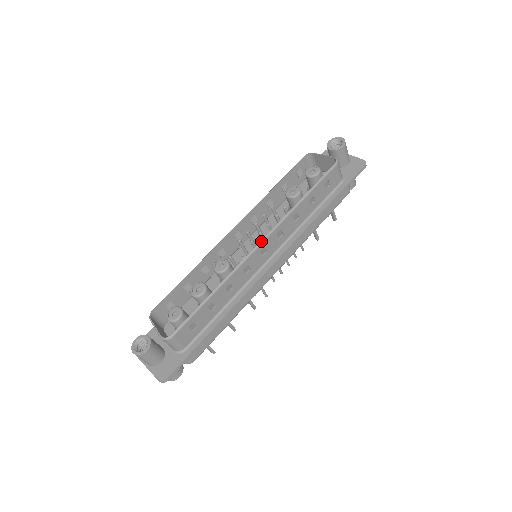
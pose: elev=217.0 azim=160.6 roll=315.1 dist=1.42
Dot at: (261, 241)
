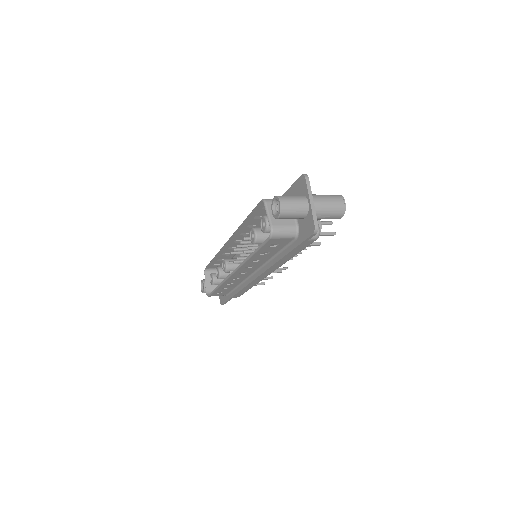
Dot at: (233, 272)
